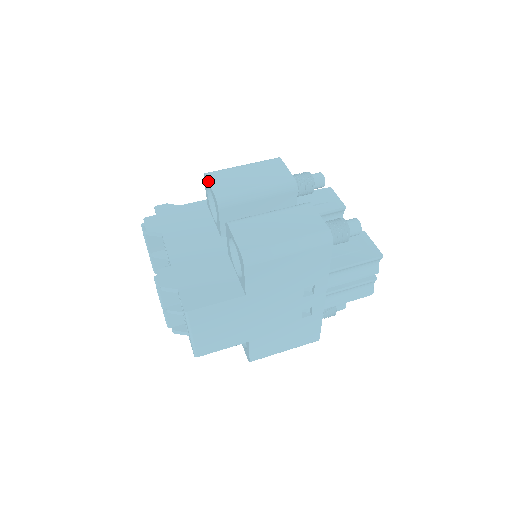
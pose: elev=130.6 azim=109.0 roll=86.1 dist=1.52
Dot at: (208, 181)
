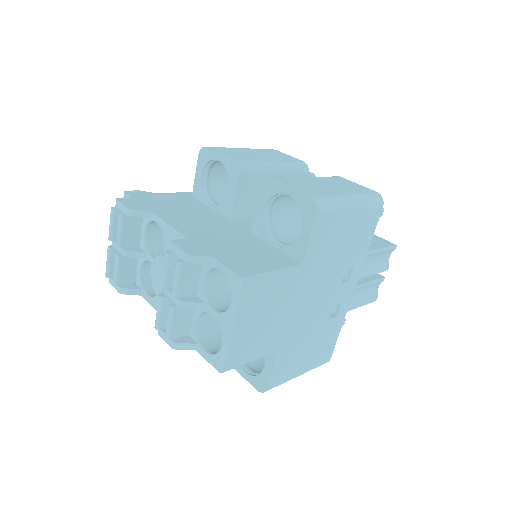
Dot at: (215, 150)
